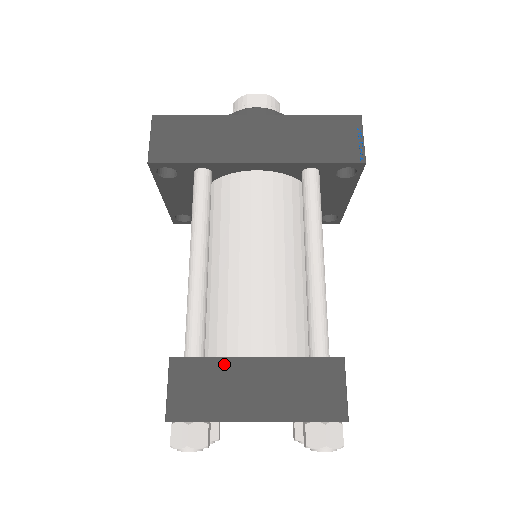
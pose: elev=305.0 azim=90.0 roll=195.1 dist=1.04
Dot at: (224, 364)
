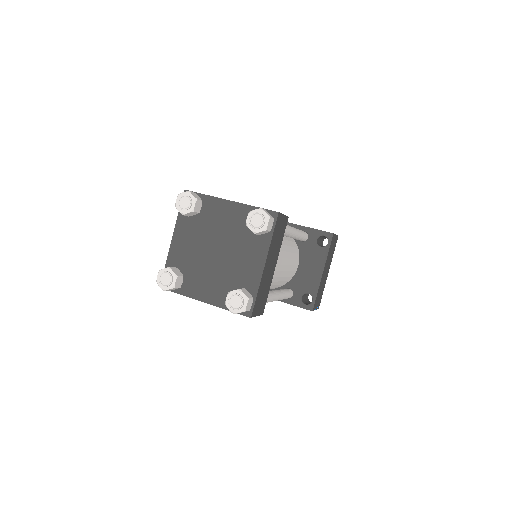
Dot at: occluded
